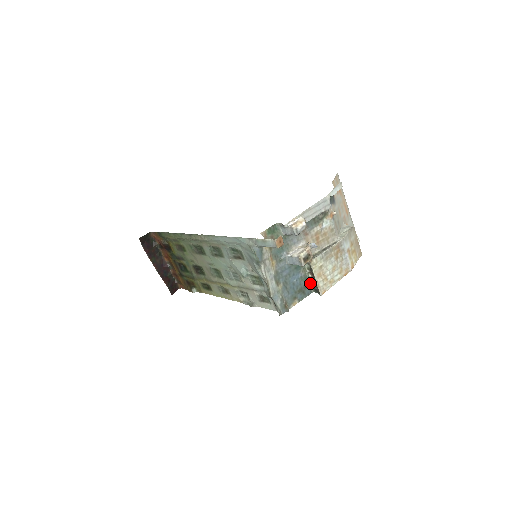
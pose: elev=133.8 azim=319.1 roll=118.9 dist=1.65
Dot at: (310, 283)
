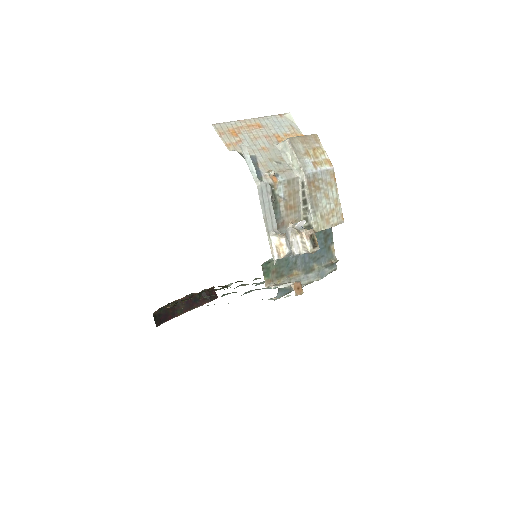
Dot at: occluded
